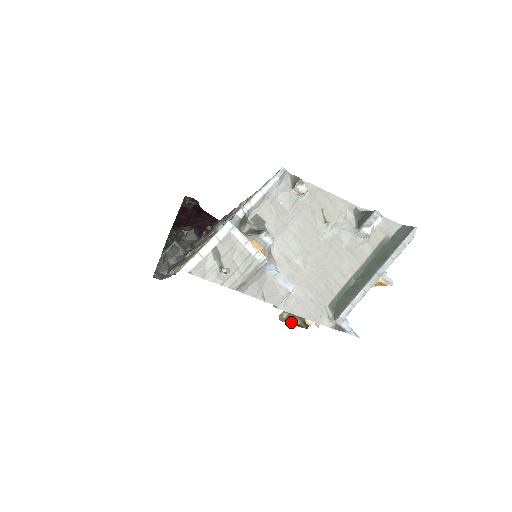
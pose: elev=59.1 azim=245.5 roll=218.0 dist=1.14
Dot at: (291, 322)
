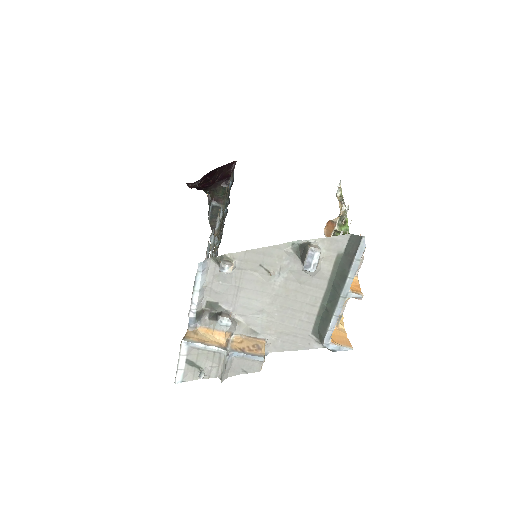
Dot at: occluded
